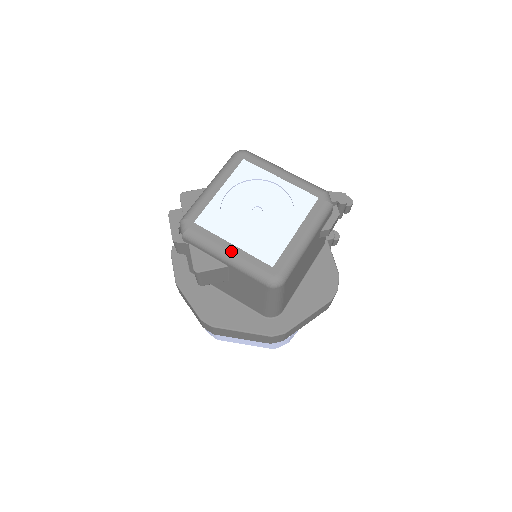
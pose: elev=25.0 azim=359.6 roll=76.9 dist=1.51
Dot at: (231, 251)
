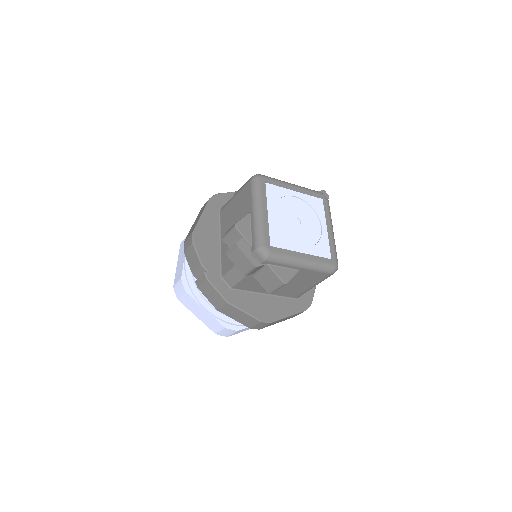
Dot at: (304, 258)
